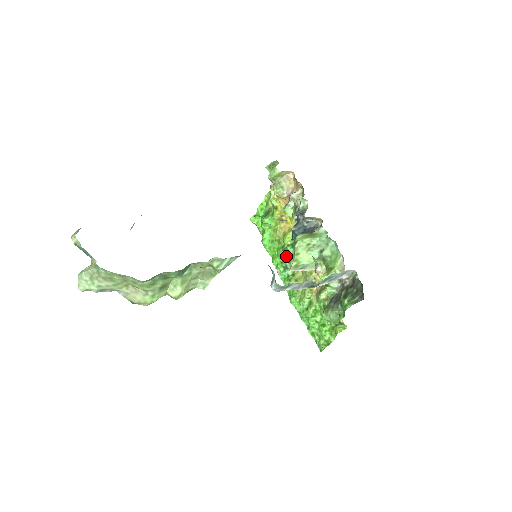
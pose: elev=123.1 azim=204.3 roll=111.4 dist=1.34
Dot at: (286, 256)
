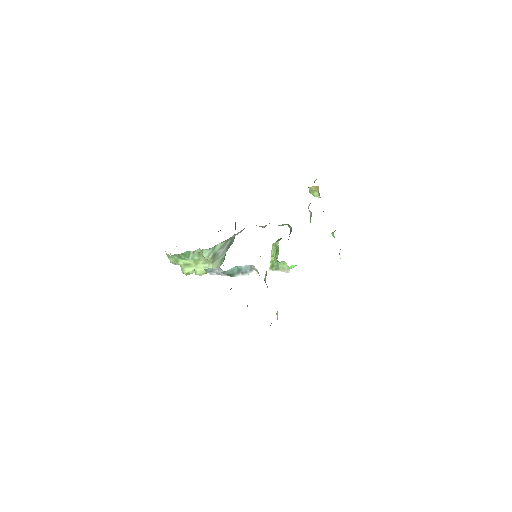
Dot at: occluded
